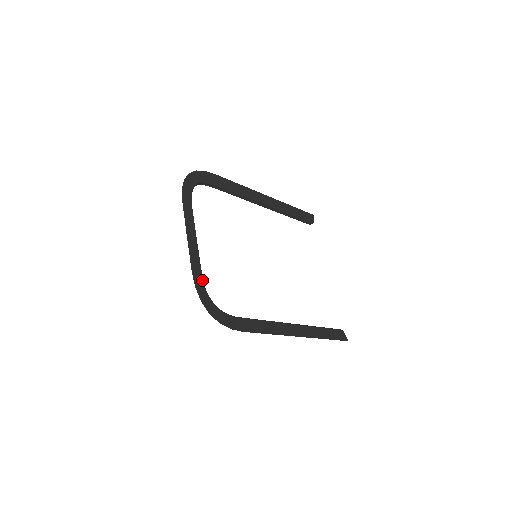
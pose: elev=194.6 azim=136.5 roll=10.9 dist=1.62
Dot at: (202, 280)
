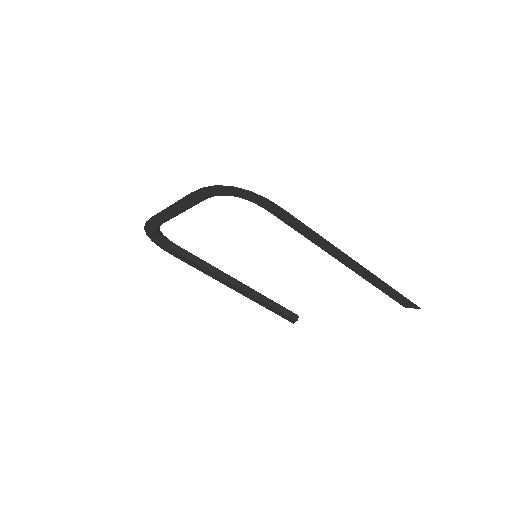
Dot at: occluded
